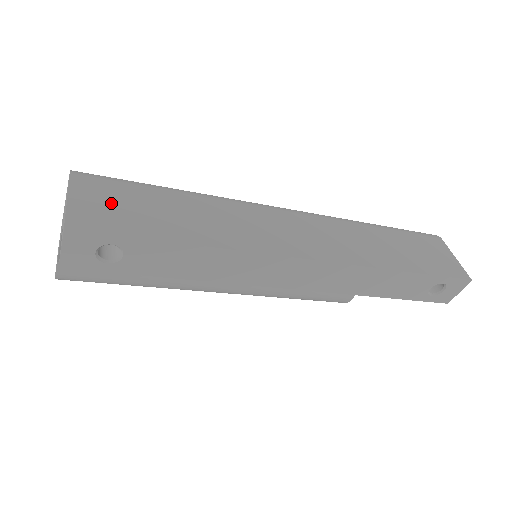
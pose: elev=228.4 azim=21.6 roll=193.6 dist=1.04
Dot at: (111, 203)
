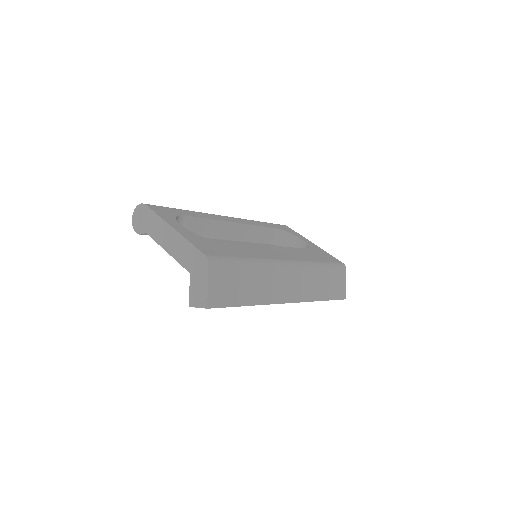
Dot at: (223, 284)
